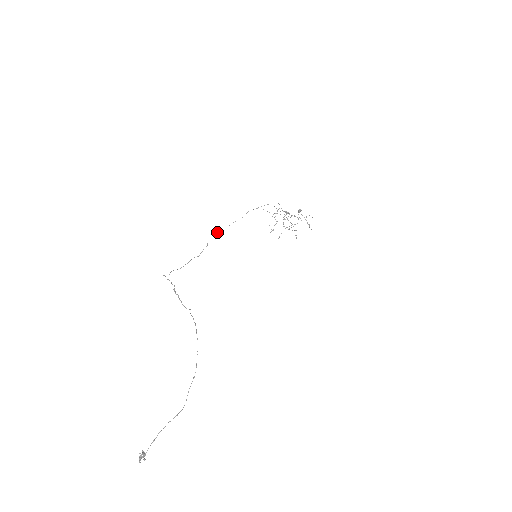
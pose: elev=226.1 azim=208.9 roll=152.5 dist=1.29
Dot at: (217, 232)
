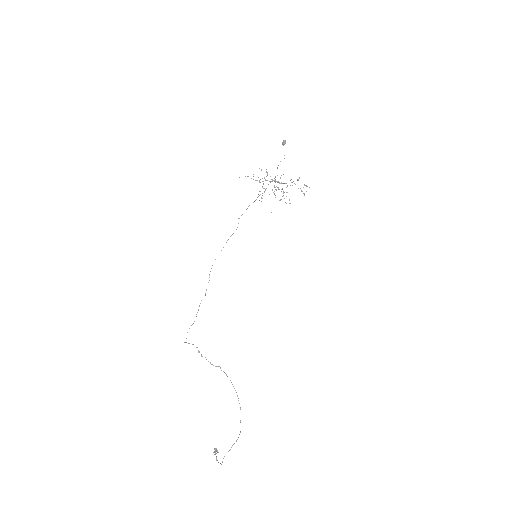
Dot at: occluded
